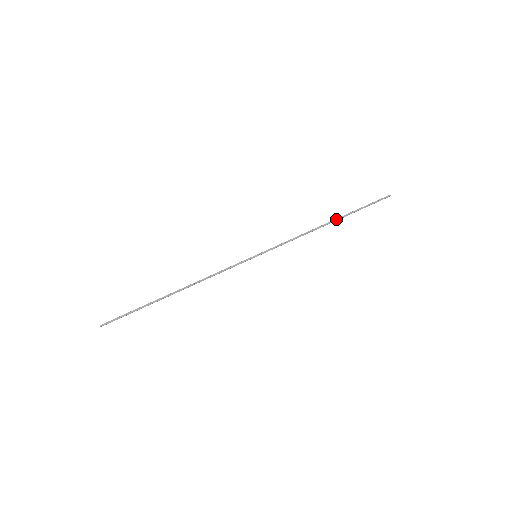
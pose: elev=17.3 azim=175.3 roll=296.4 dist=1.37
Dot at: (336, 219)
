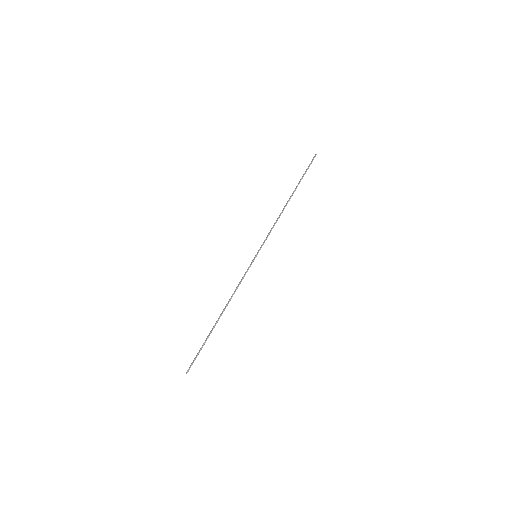
Dot at: (291, 195)
